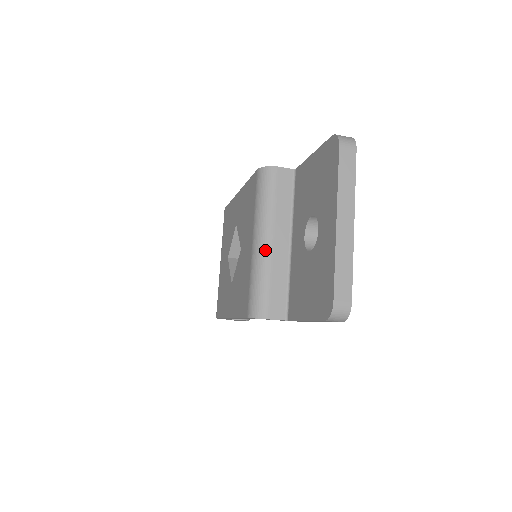
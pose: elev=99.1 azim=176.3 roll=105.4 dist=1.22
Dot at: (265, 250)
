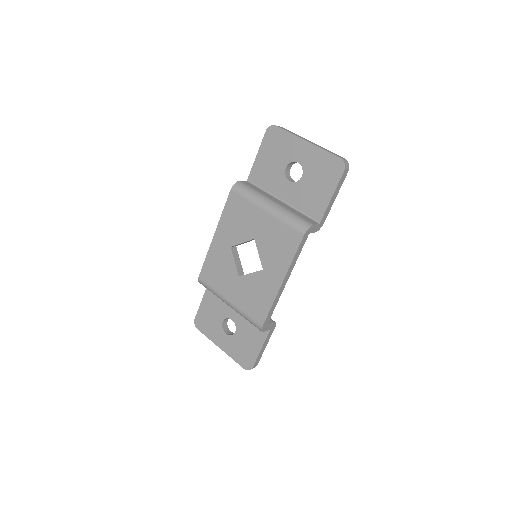
Dot at: (277, 206)
